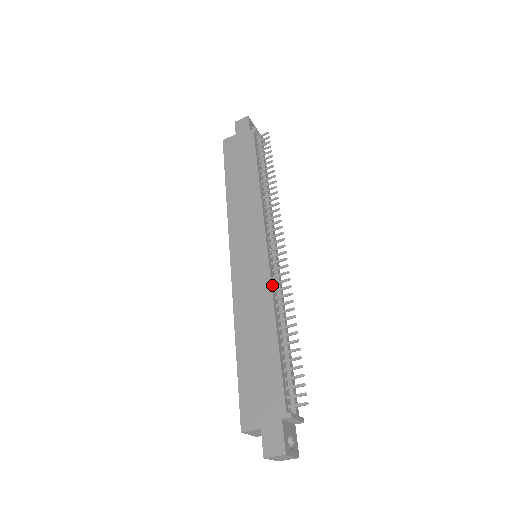
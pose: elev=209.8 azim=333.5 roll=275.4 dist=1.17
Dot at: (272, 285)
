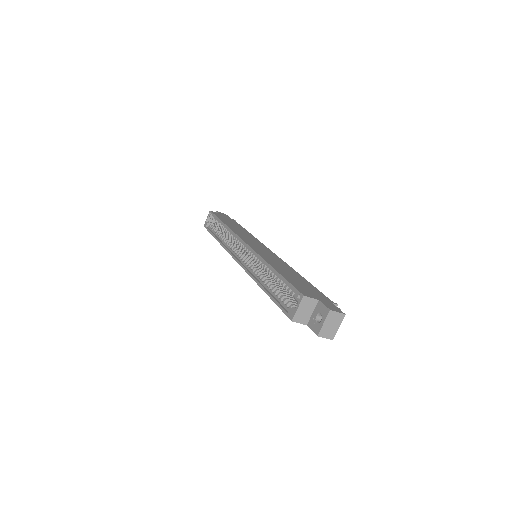
Dot at: occluded
